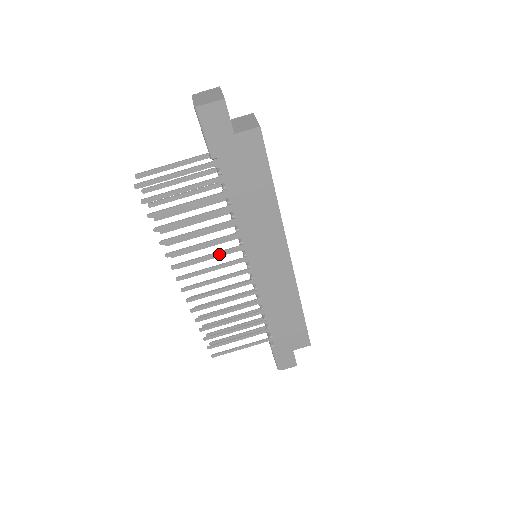
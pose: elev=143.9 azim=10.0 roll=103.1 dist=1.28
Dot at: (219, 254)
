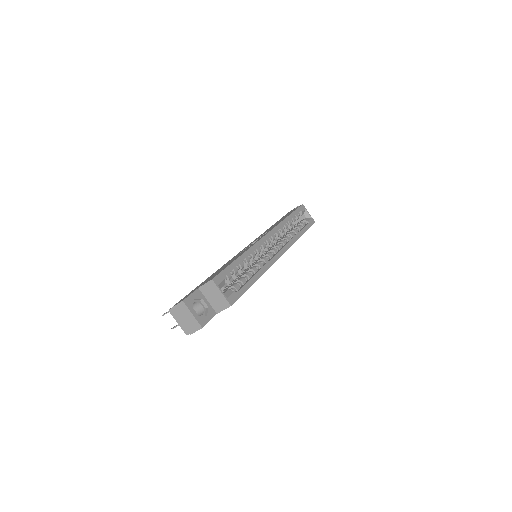
Dot at: occluded
